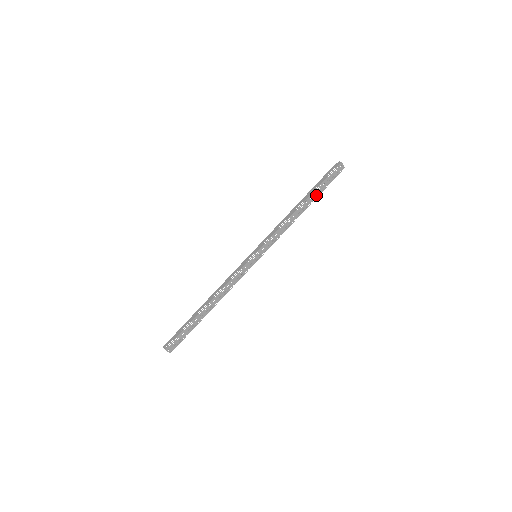
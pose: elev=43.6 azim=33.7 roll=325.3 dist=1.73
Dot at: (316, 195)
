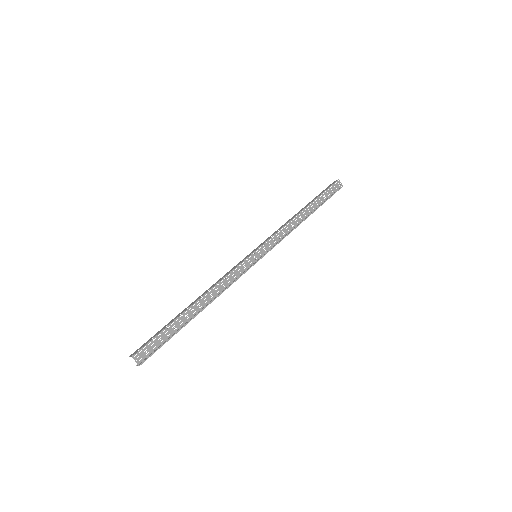
Dot at: (317, 205)
